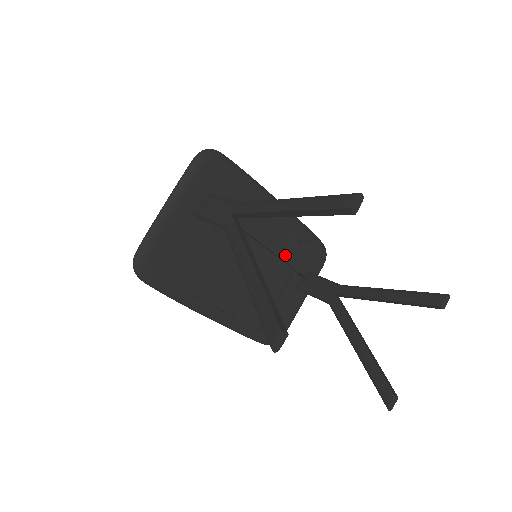
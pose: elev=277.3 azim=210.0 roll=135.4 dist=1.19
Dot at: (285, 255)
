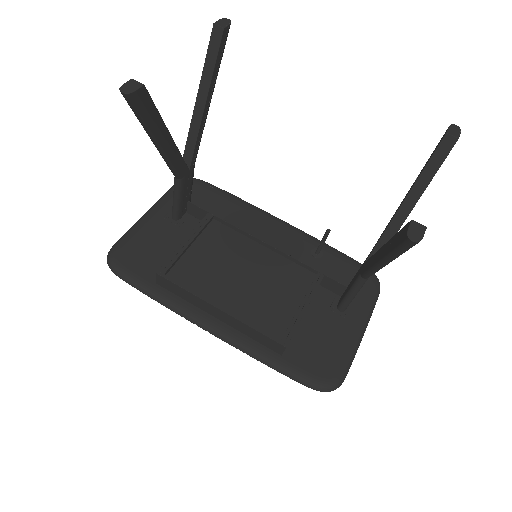
Dot at: occluded
